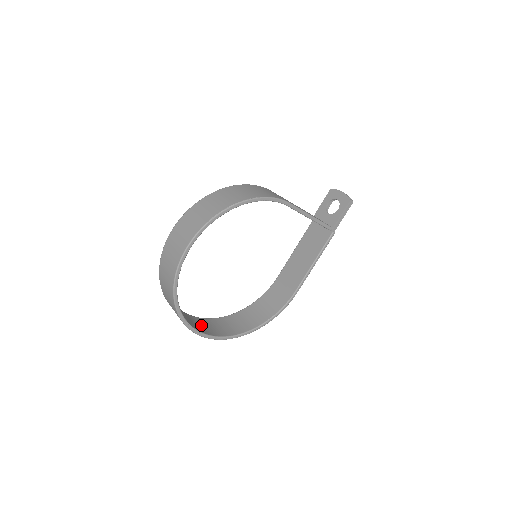
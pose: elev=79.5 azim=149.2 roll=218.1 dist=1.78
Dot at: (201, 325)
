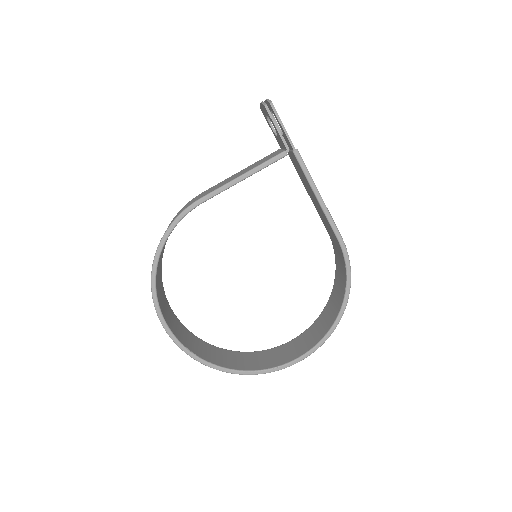
Dot at: (289, 351)
